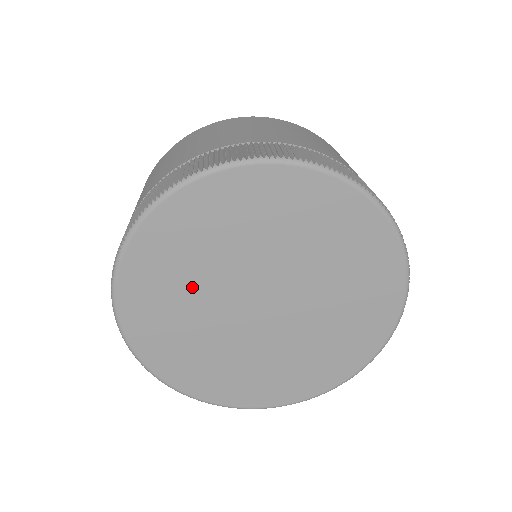
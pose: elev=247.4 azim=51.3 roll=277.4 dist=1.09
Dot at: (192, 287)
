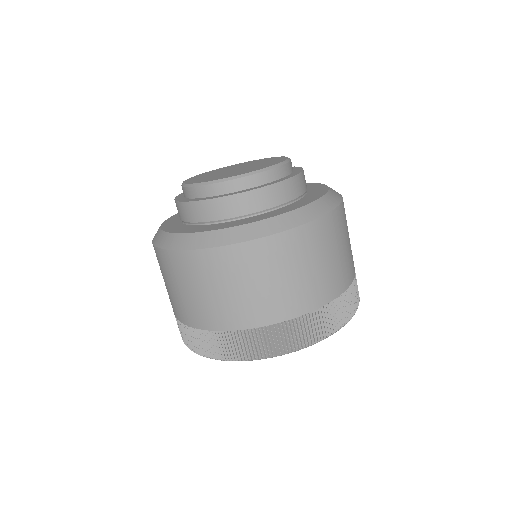
Dot at: occluded
